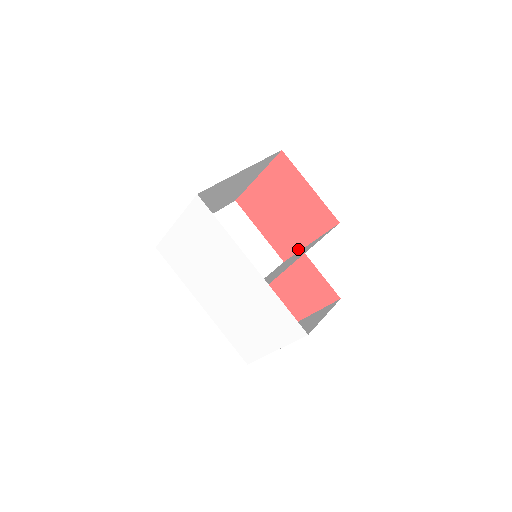
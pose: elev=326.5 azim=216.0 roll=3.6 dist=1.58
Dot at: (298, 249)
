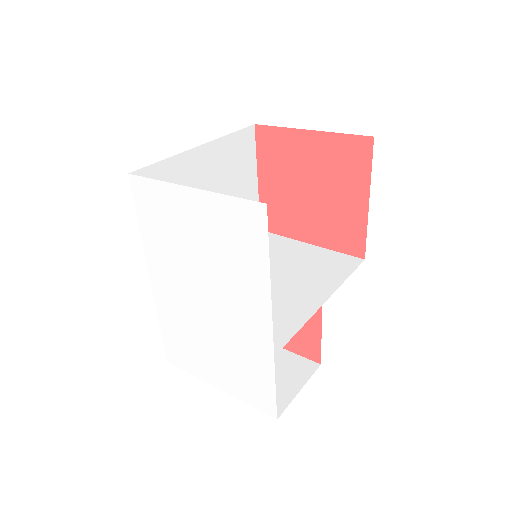
Dot at: (290, 235)
